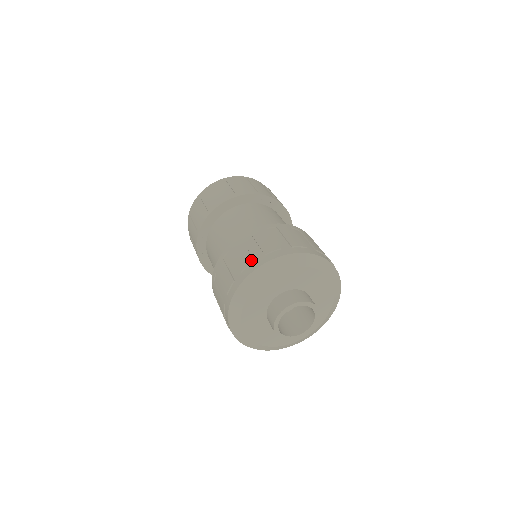
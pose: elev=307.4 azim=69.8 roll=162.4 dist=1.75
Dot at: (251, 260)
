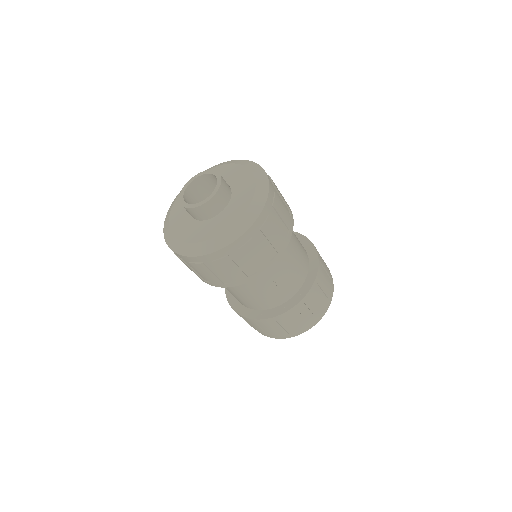
Dot at: (286, 335)
